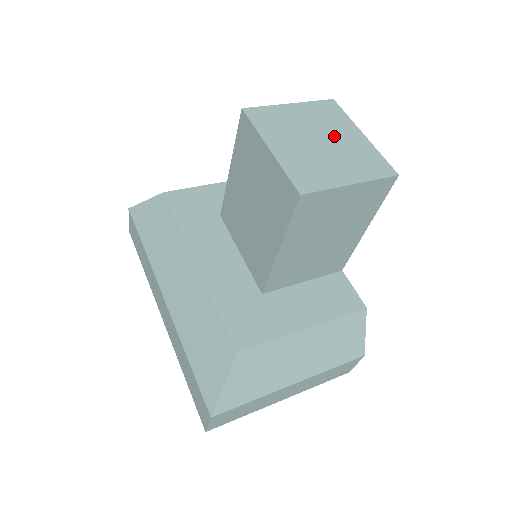
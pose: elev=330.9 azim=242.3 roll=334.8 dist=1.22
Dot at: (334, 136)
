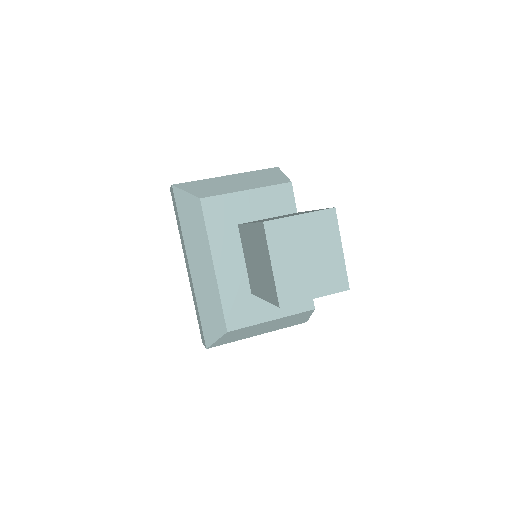
Dot at: (320, 251)
